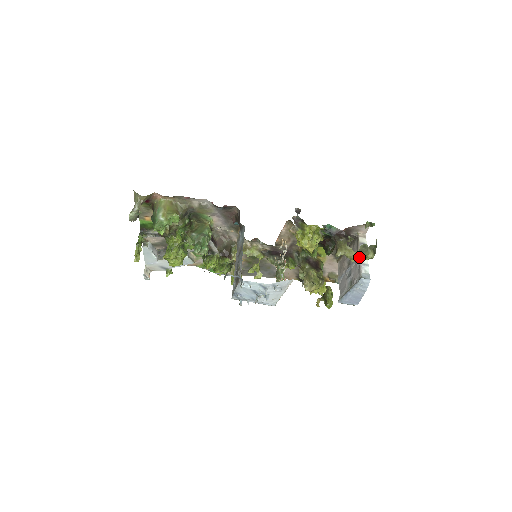
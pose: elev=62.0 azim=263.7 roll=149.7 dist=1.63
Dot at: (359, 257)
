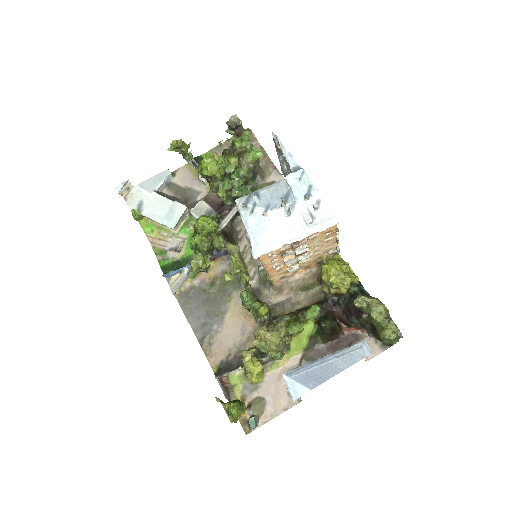
Dot at: (381, 319)
